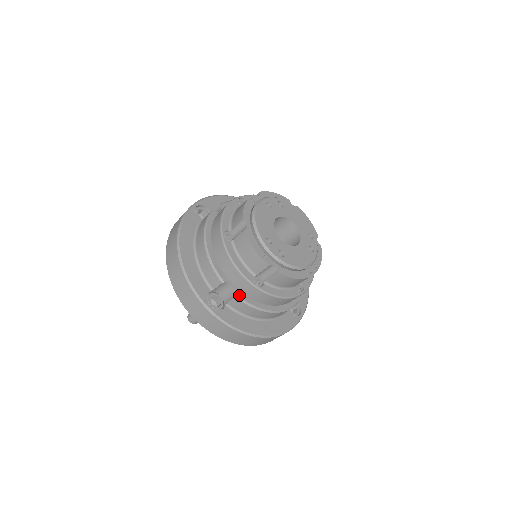
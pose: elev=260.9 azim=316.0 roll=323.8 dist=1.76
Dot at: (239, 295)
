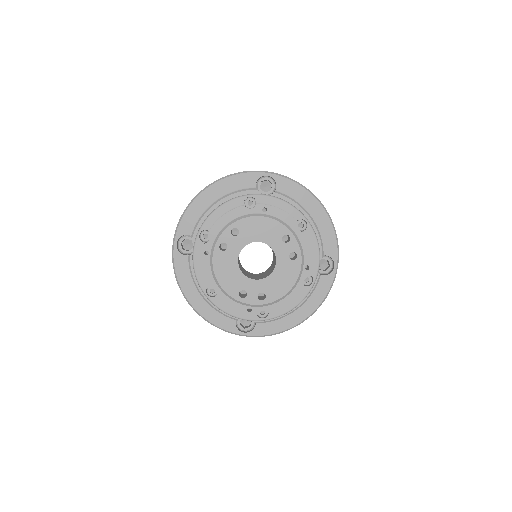
Dot at: (257, 321)
